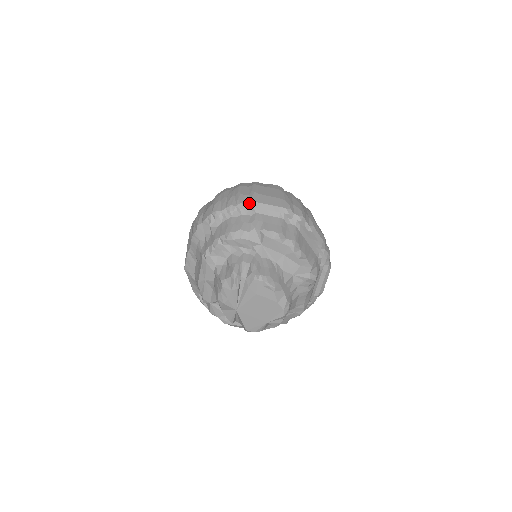
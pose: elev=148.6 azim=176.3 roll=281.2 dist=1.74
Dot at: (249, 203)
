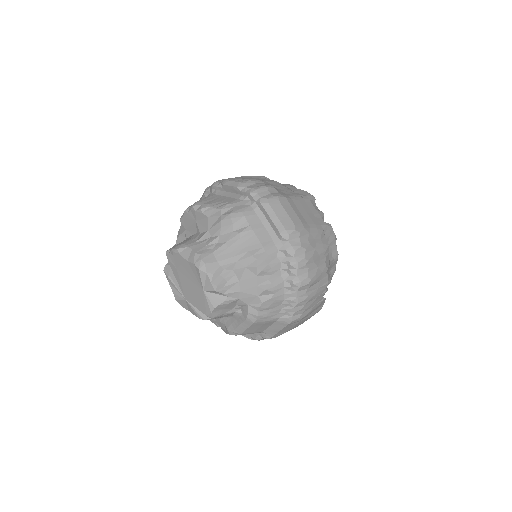
Dot at: occluded
